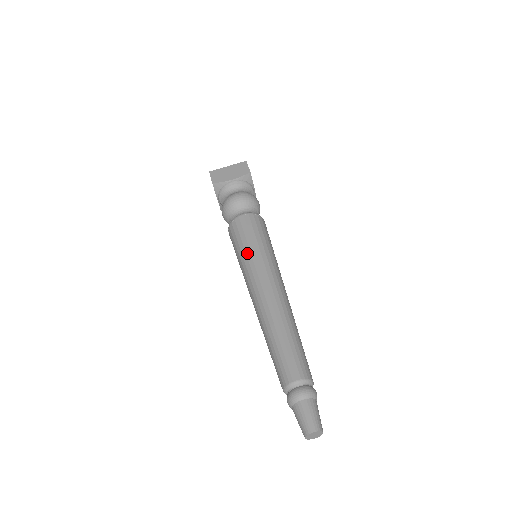
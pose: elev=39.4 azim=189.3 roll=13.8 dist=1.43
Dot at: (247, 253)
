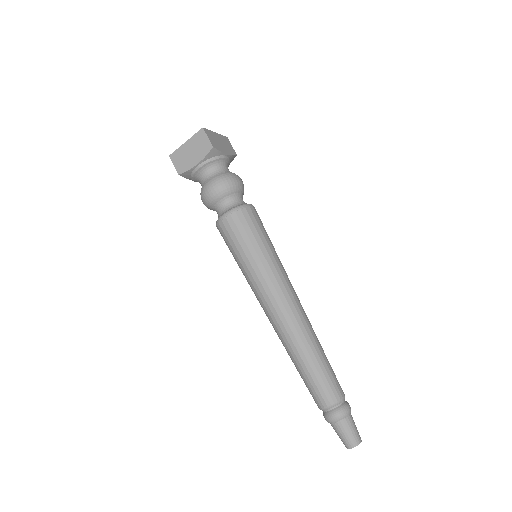
Dot at: (270, 254)
